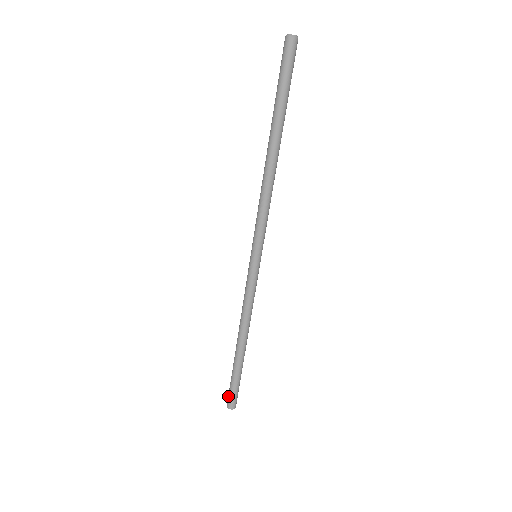
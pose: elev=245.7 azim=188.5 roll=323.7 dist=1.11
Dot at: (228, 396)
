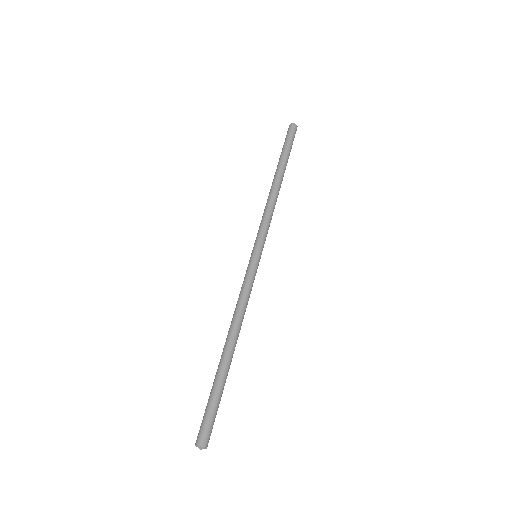
Dot at: (200, 426)
